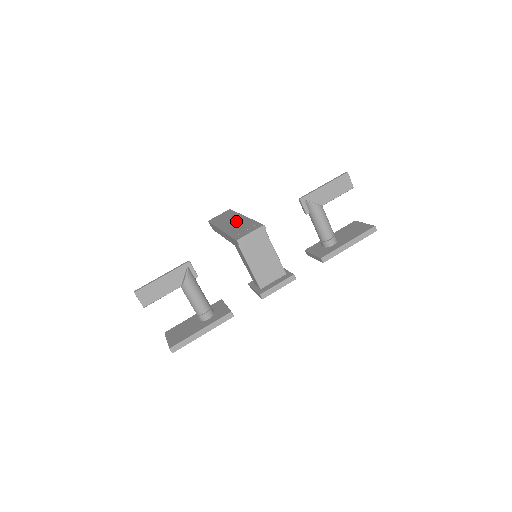
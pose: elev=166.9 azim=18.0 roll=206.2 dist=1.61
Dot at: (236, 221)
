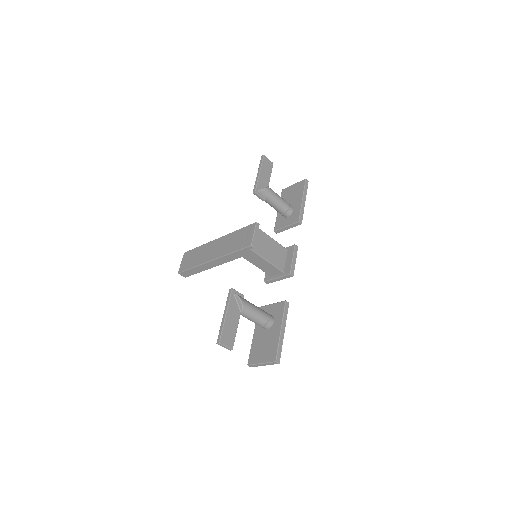
Dot at: (216, 246)
